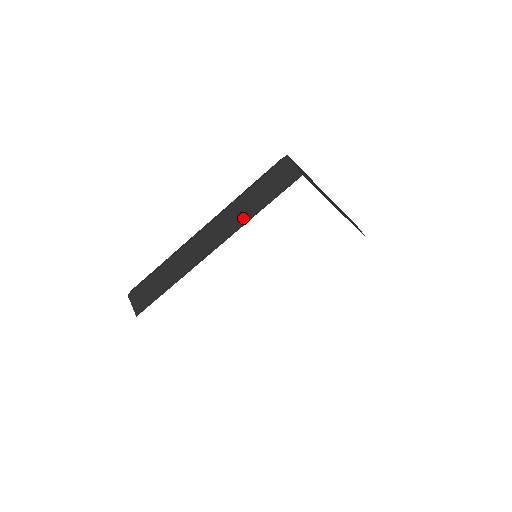
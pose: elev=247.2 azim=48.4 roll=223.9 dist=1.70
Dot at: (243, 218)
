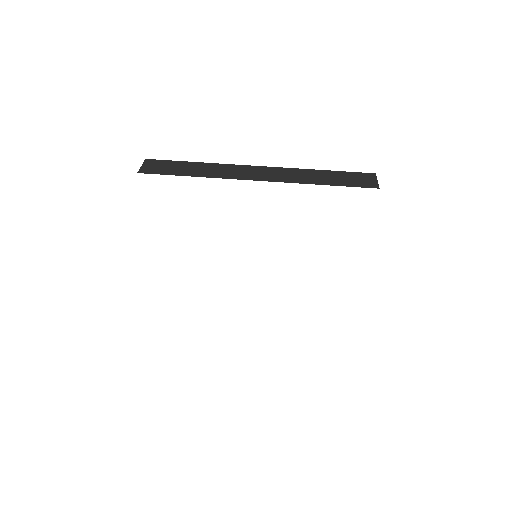
Dot at: (303, 180)
